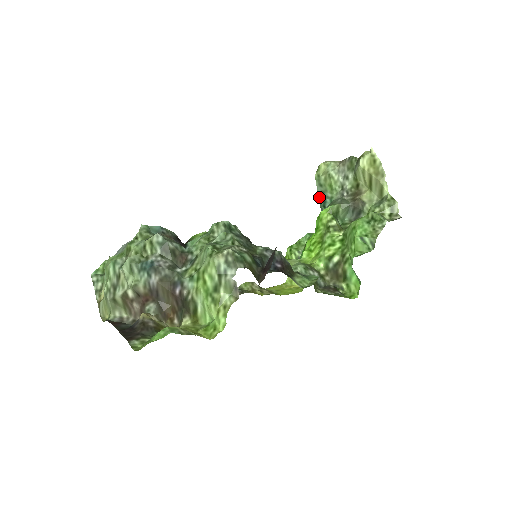
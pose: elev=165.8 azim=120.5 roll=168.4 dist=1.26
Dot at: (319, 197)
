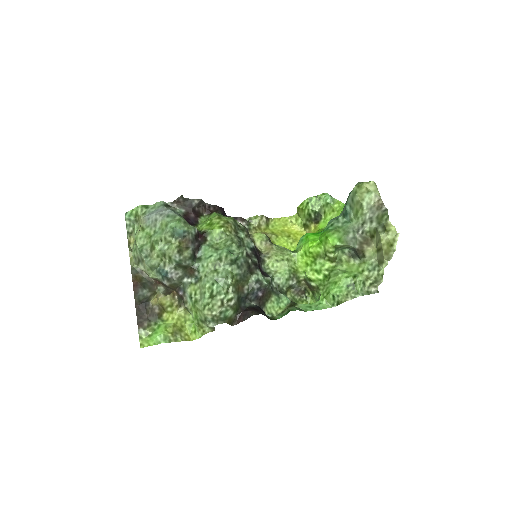
Dot at: (346, 205)
